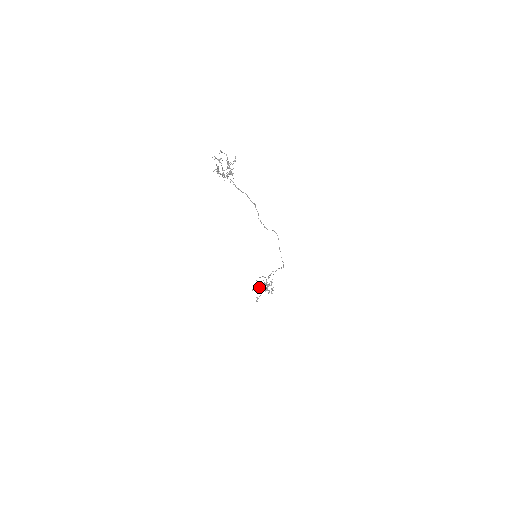
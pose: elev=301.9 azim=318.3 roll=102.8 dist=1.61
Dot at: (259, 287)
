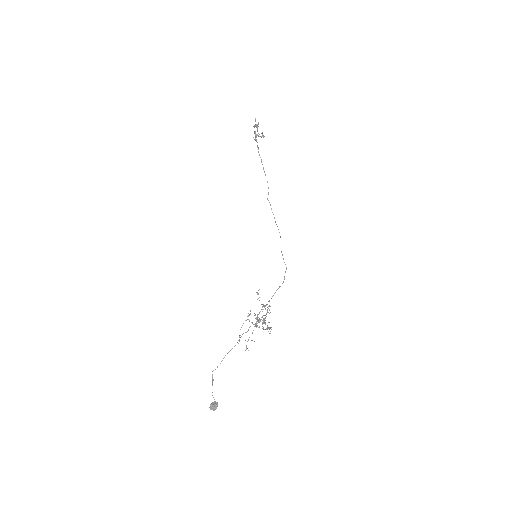
Dot at: (213, 404)
